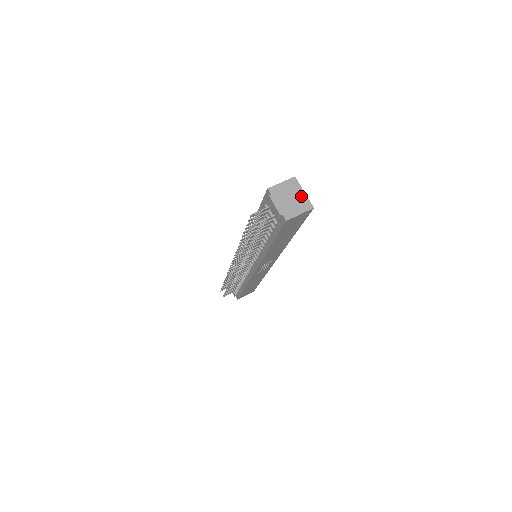
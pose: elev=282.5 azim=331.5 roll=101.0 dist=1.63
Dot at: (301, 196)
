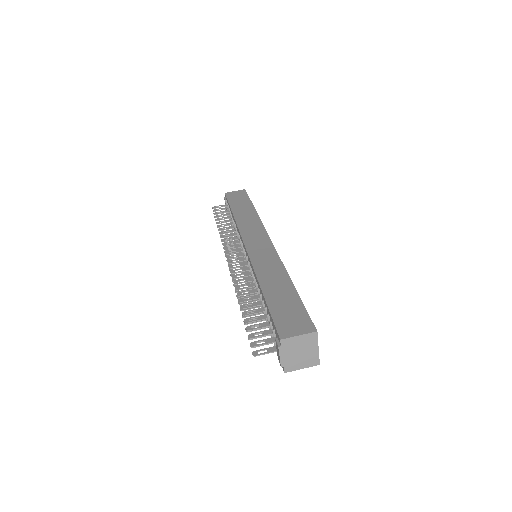
Dot at: (313, 352)
